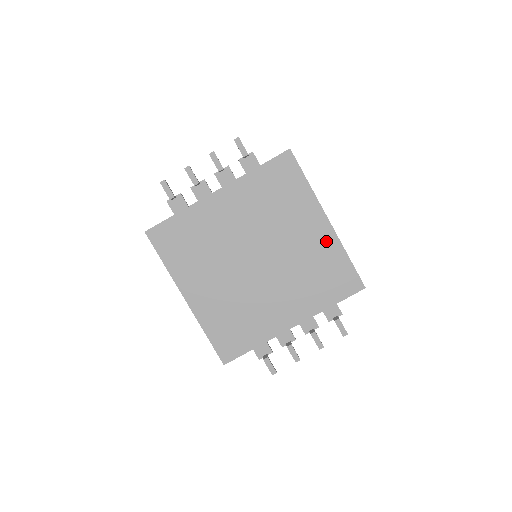
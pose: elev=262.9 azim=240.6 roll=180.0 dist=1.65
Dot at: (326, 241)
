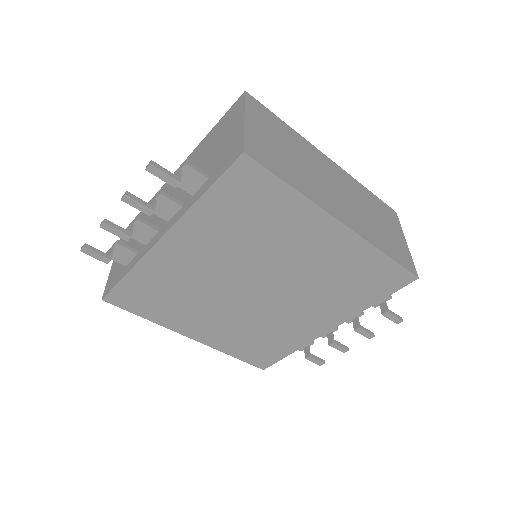
Dot at: (347, 248)
